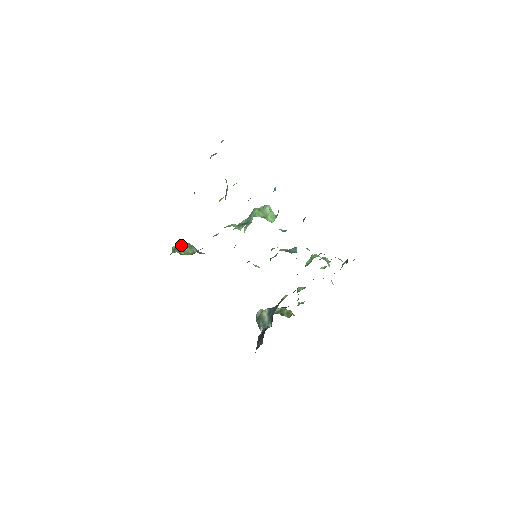
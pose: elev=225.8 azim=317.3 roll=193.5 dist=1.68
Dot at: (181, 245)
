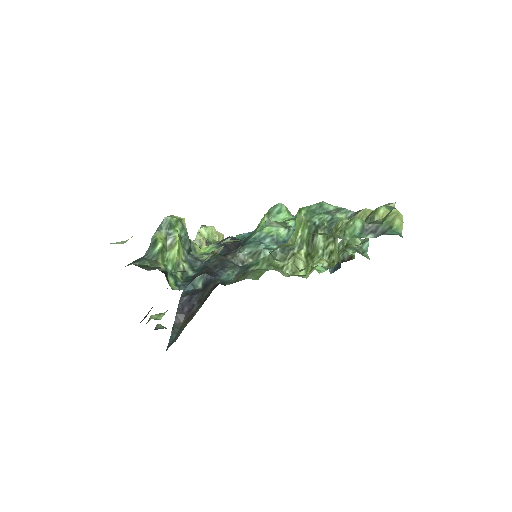
Dot at: (173, 242)
